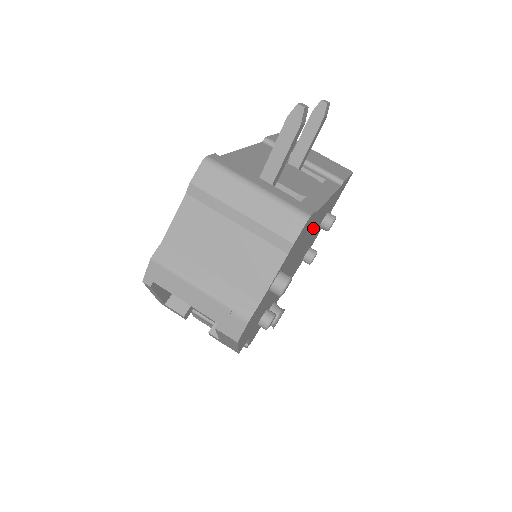
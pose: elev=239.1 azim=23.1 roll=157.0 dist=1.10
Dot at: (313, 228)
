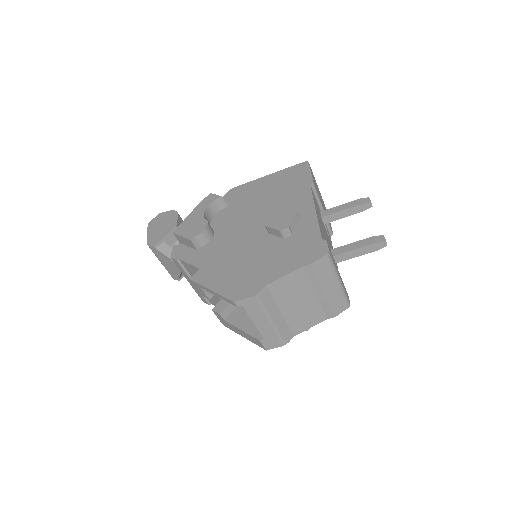
Dot at: occluded
